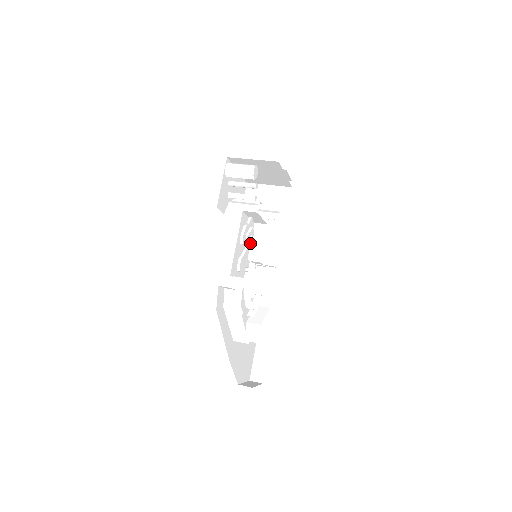
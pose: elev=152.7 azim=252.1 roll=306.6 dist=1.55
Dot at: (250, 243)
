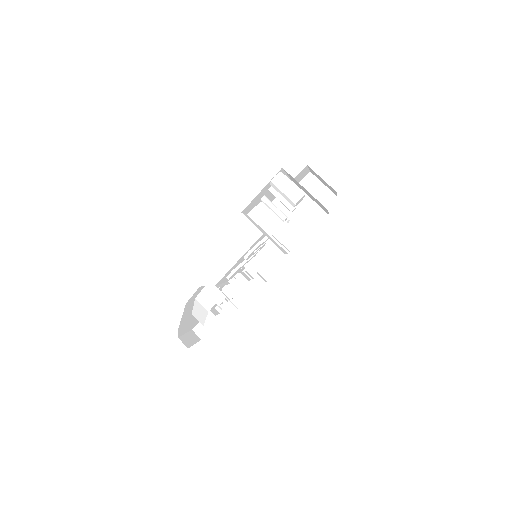
Dot at: (255, 255)
